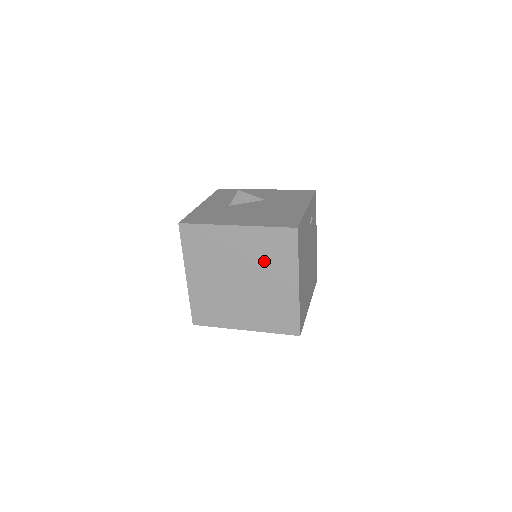
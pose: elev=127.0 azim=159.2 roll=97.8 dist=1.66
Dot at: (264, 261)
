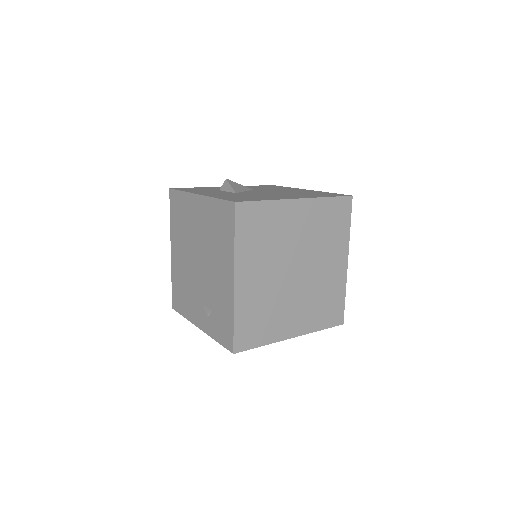
Dot at: (321, 240)
